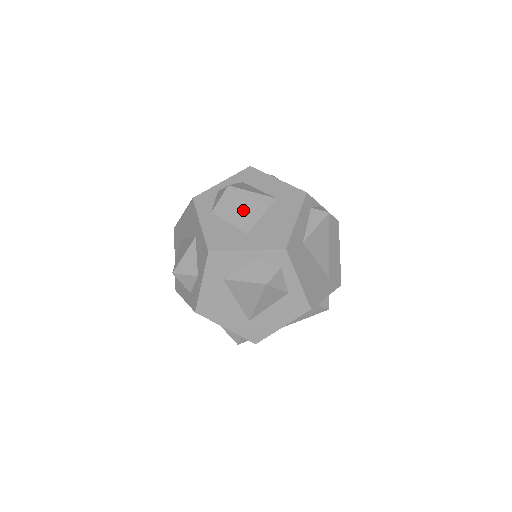
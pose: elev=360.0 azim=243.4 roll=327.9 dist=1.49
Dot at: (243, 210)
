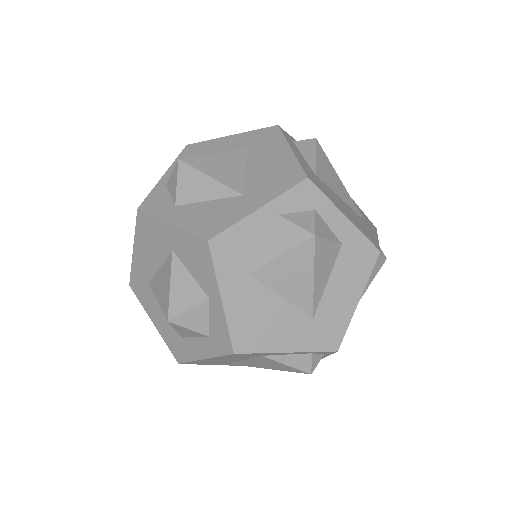
Dot at: (217, 175)
